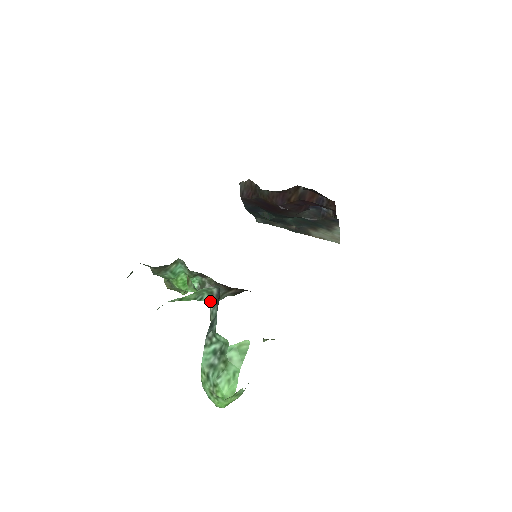
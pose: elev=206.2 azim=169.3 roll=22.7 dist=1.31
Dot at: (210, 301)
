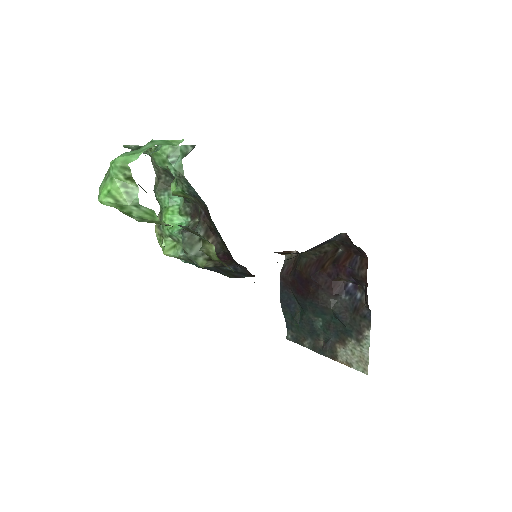
Dot at: (179, 160)
